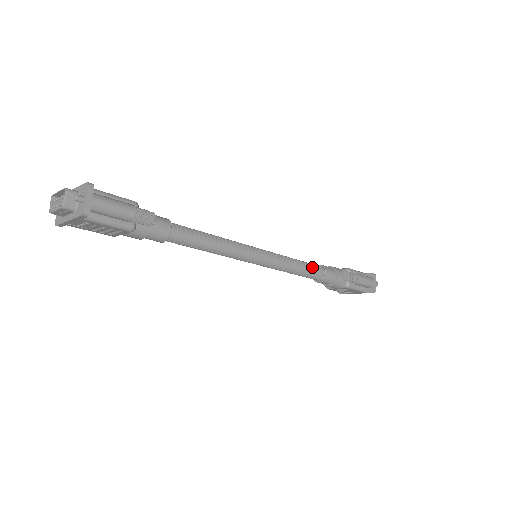
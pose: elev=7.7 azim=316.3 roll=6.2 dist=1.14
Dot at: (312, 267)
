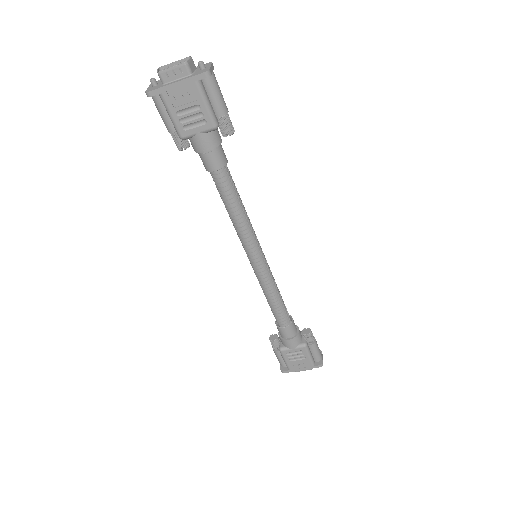
Dot at: occluded
